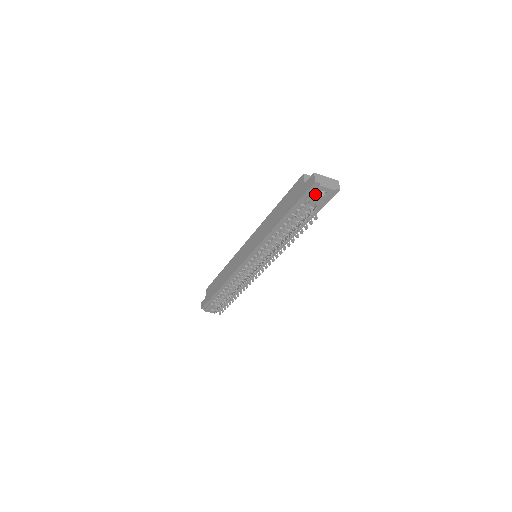
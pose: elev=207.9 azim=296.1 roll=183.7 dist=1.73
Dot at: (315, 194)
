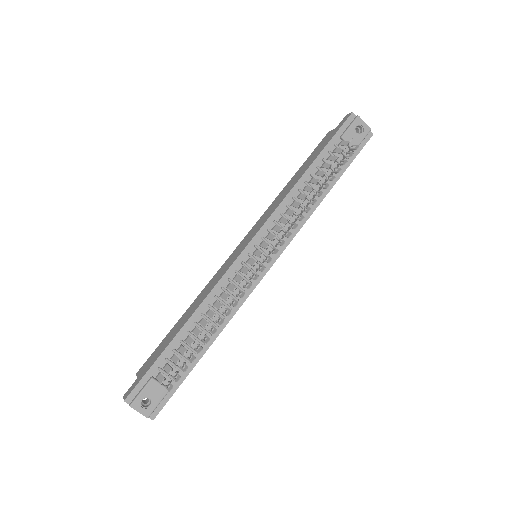
Dot at: (352, 128)
